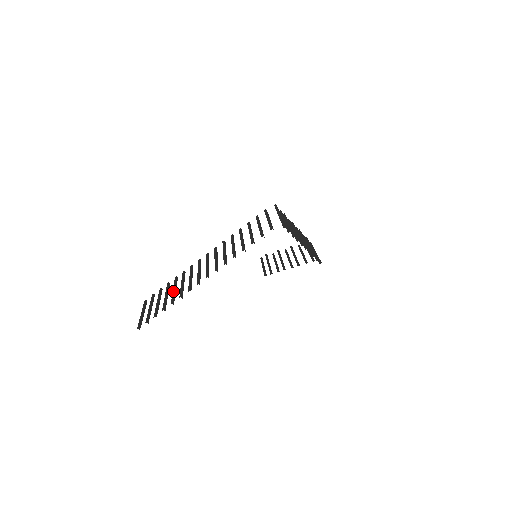
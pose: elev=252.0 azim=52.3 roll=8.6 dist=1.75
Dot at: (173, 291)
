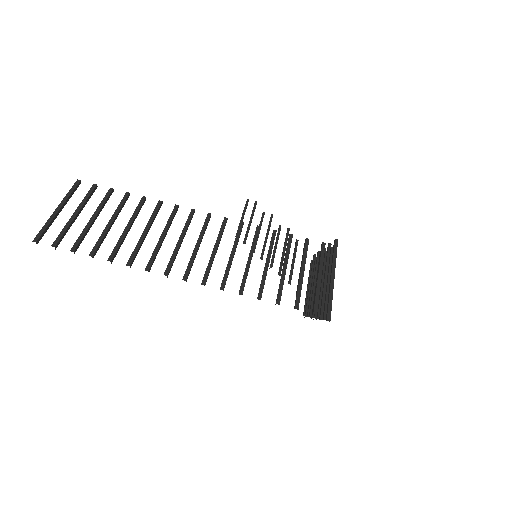
Dot at: (126, 230)
